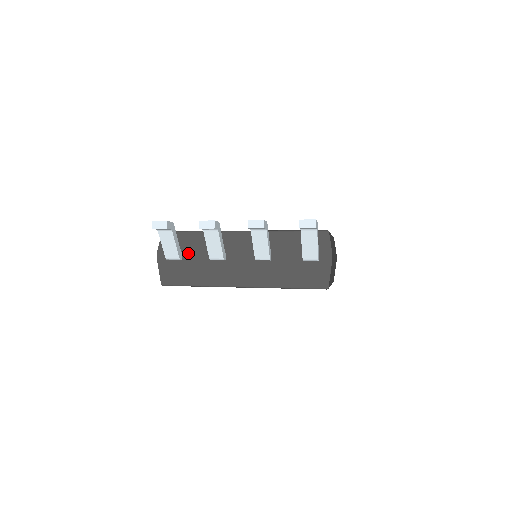
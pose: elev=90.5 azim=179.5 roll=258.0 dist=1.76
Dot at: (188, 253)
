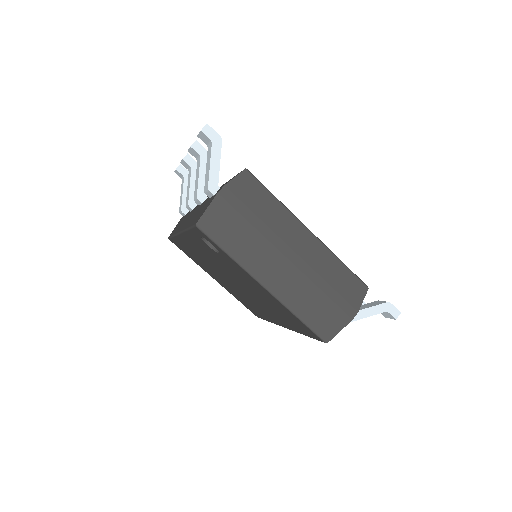
Dot at: occluded
